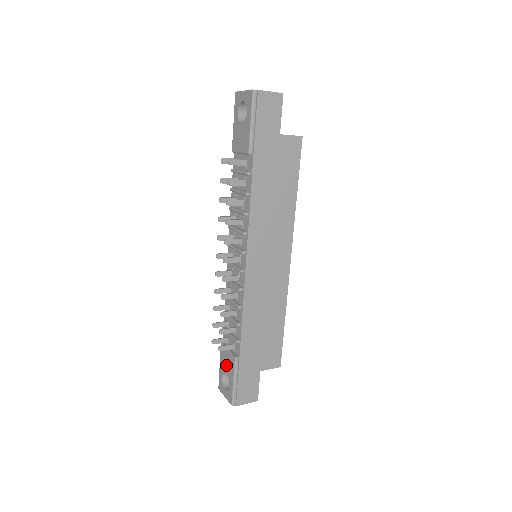
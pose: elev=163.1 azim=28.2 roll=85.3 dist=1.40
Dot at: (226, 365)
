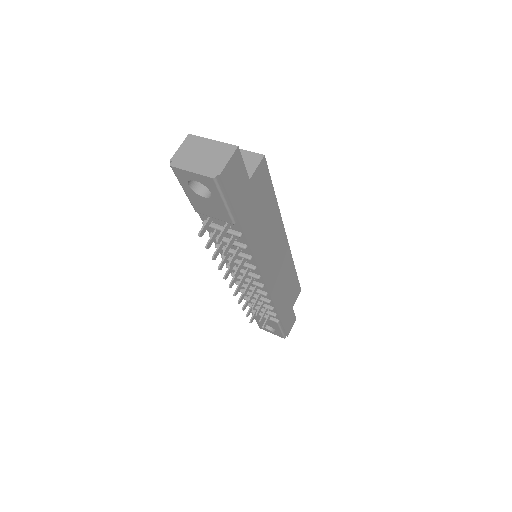
Dot at: occluded
